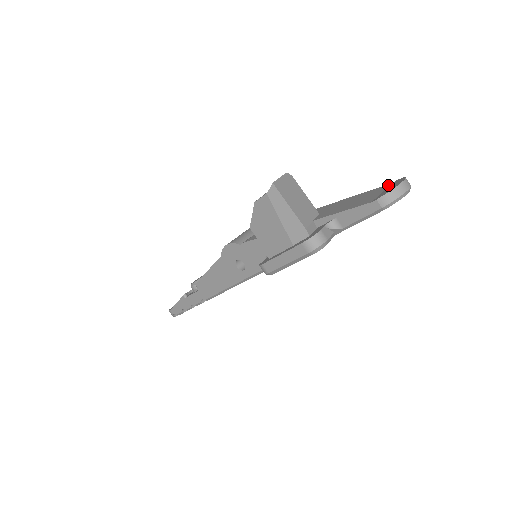
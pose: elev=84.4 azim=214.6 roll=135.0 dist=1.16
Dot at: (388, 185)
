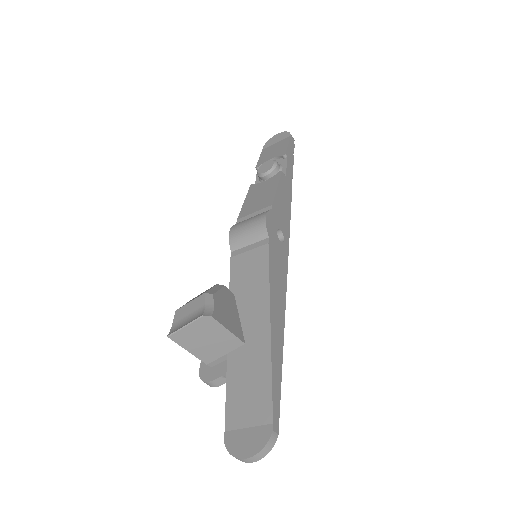
Dot at: (267, 422)
